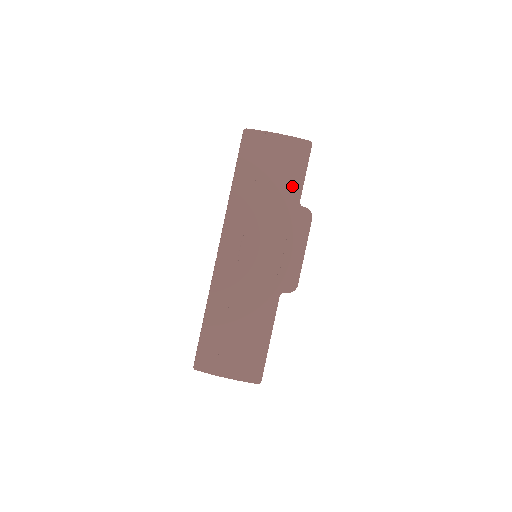
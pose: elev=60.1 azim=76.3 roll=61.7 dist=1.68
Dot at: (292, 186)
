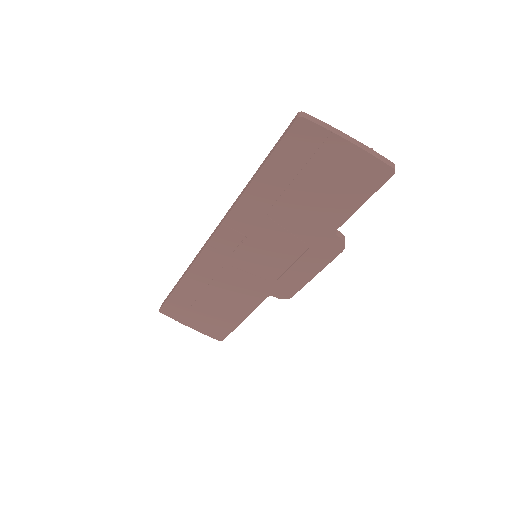
Dot at: (335, 211)
